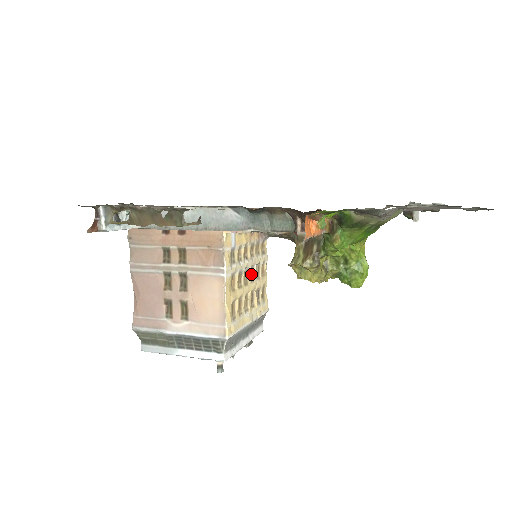
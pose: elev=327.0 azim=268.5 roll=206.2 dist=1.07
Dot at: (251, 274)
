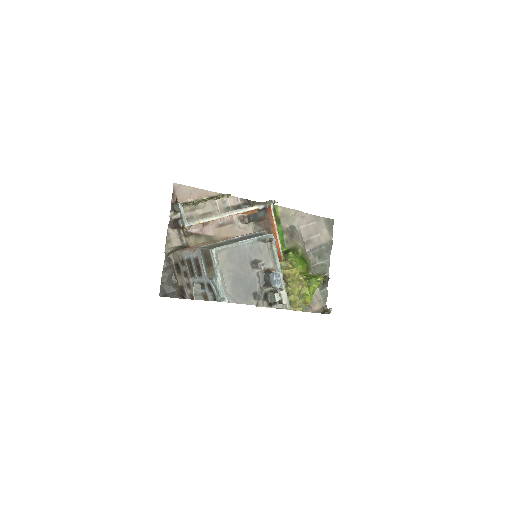
Dot at: occluded
